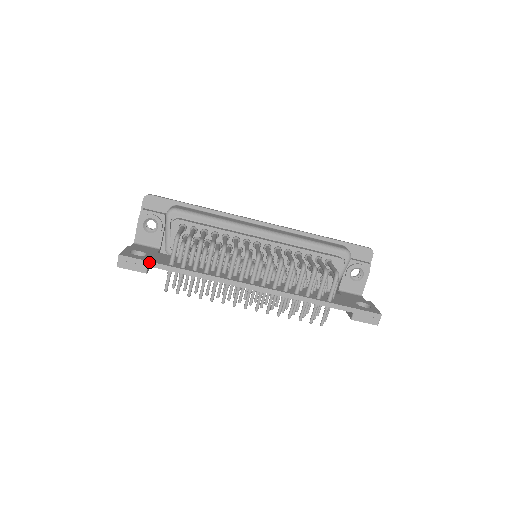
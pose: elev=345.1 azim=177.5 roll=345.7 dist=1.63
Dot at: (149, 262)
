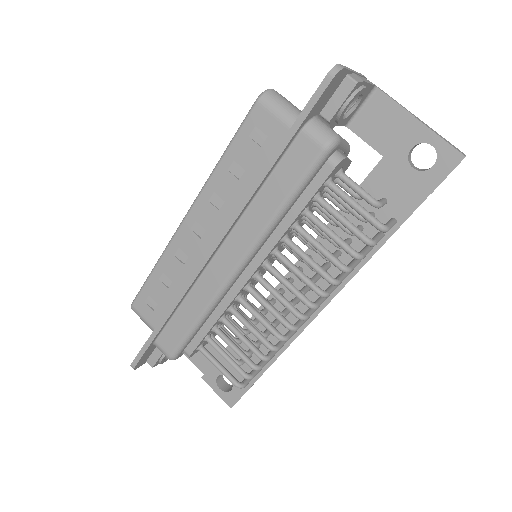
Dot at: occluded
